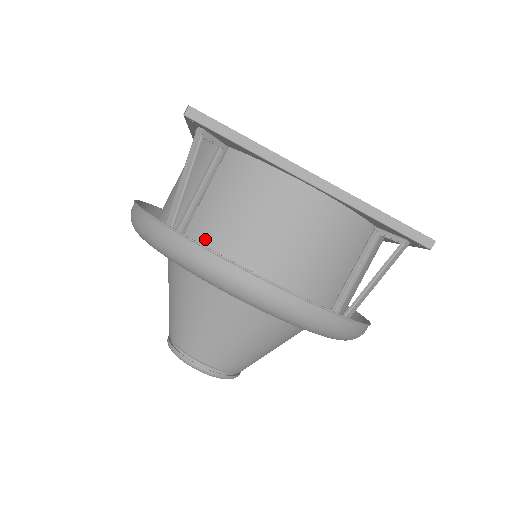
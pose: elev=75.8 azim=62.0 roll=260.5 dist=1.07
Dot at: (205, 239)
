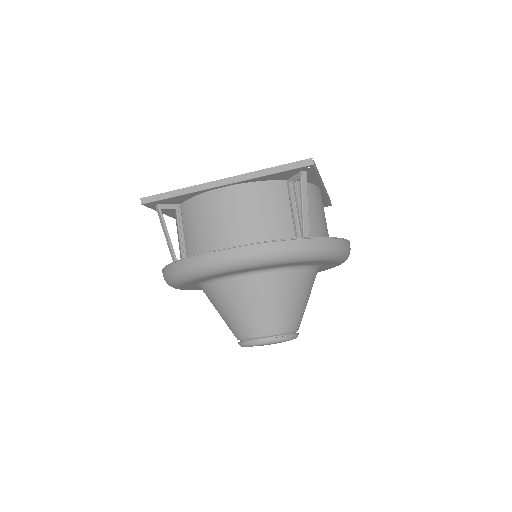
Dot at: occluded
